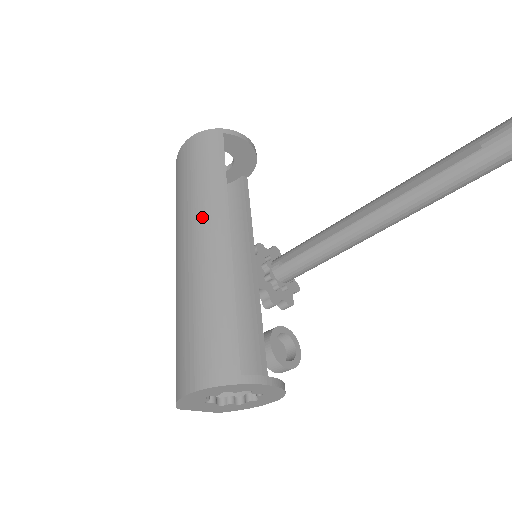
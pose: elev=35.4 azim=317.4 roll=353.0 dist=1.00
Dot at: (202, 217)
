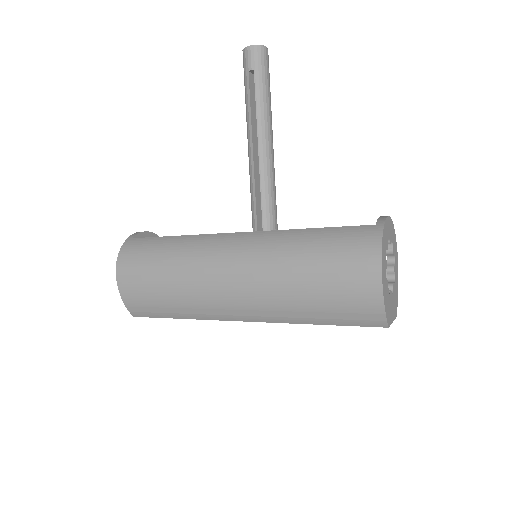
Dot at: (208, 255)
